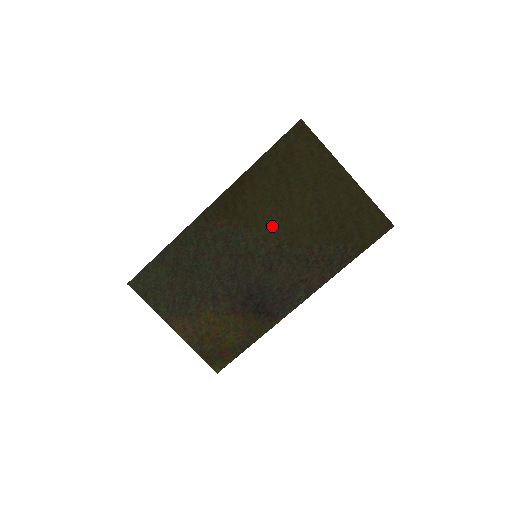
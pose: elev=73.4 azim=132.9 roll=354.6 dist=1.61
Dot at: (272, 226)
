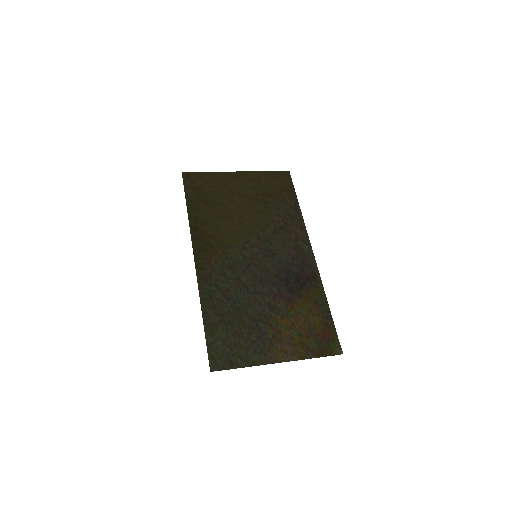
Dot at: (240, 232)
